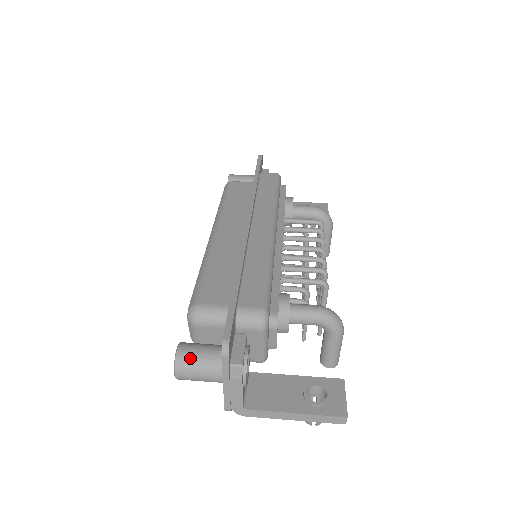
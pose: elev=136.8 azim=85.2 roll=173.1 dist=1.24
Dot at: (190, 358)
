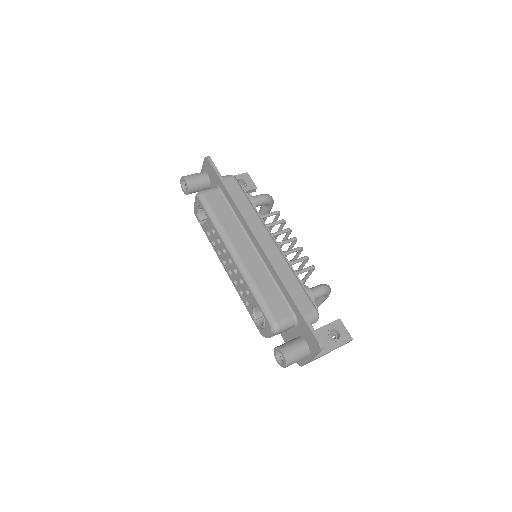
Dot at: (293, 356)
